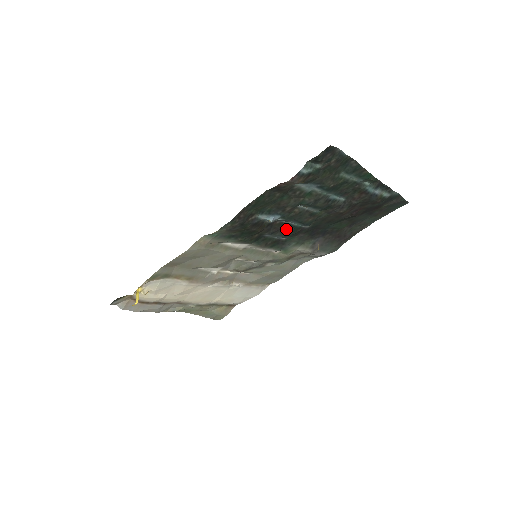
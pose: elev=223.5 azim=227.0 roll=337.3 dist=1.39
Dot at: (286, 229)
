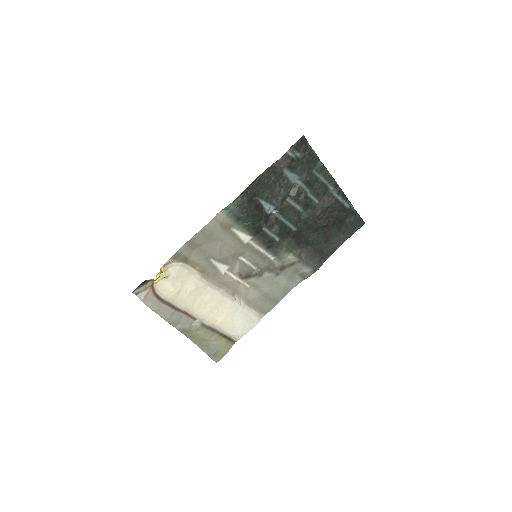
Dot at: (279, 225)
